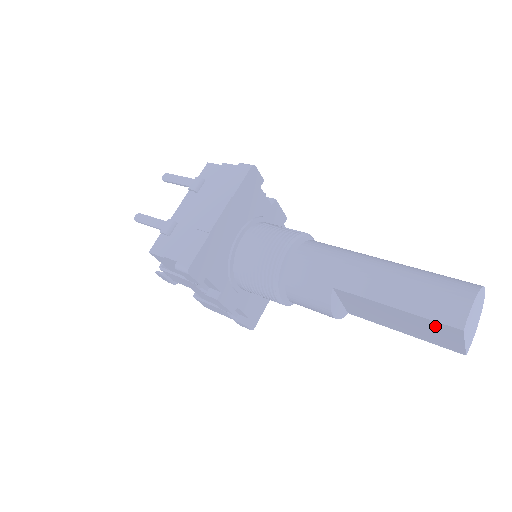
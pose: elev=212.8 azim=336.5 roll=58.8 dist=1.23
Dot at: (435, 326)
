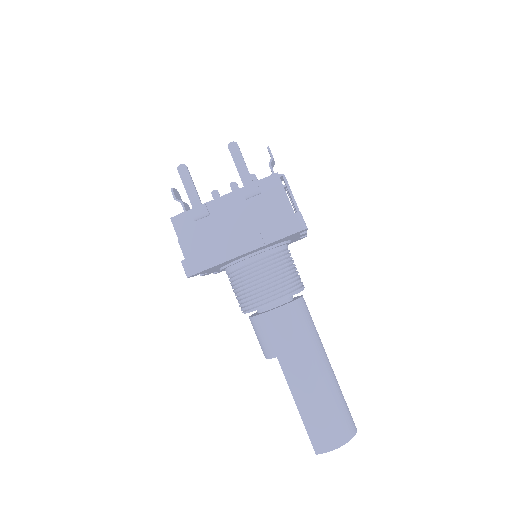
Dot at: occluded
